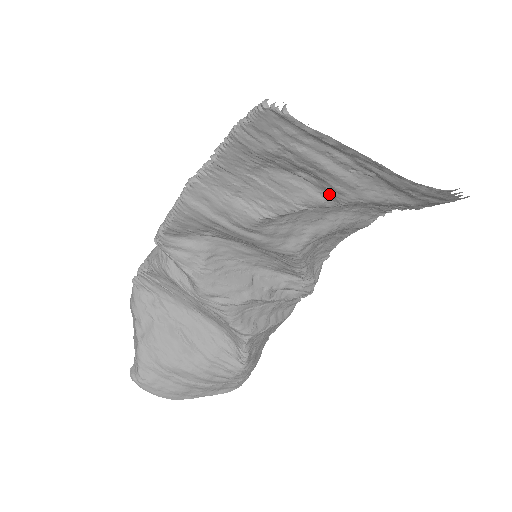
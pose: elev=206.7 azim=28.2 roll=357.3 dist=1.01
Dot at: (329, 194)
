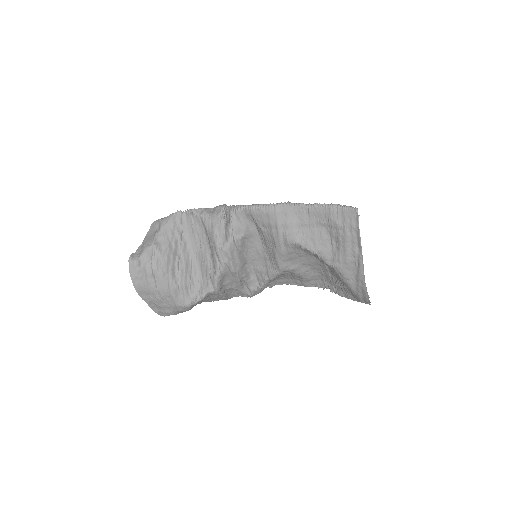
Dot at: (333, 258)
